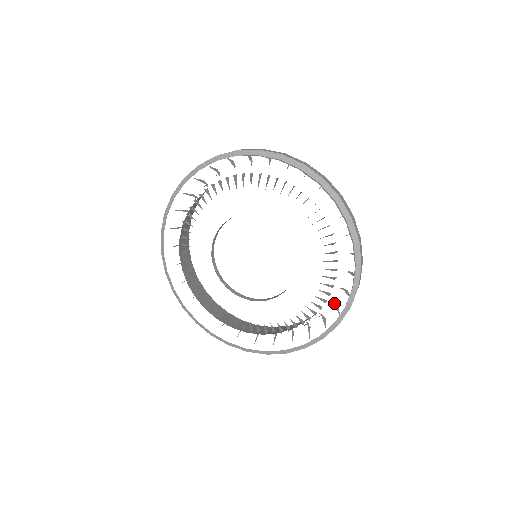
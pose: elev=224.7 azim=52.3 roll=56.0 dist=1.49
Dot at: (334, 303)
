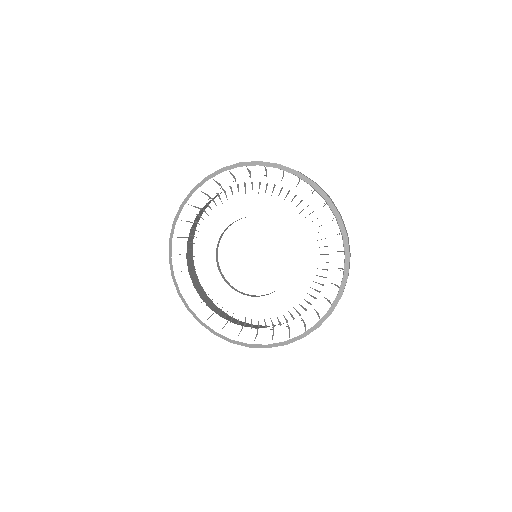
Dot at: occluded
